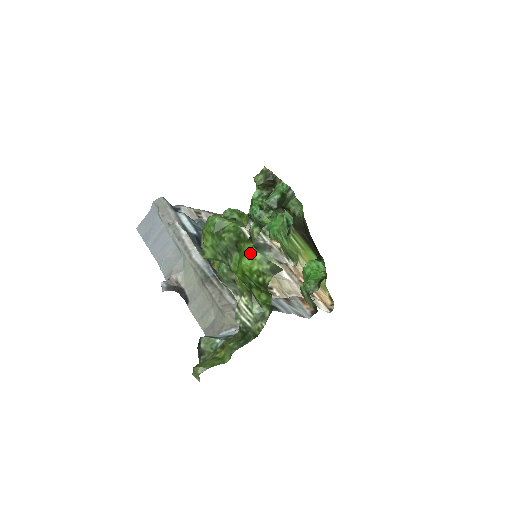
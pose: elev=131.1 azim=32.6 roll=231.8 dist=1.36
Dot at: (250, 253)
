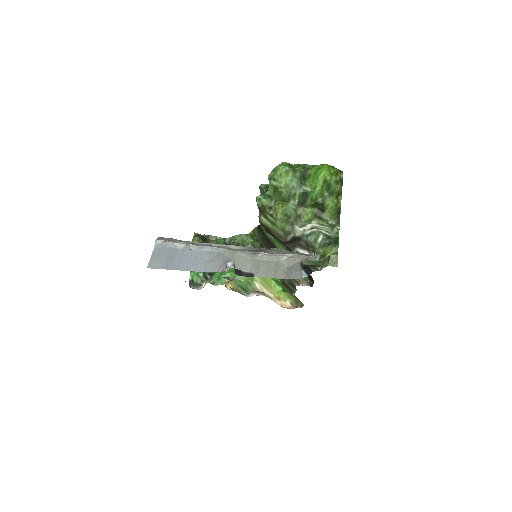
Dot at: (324, 164)
